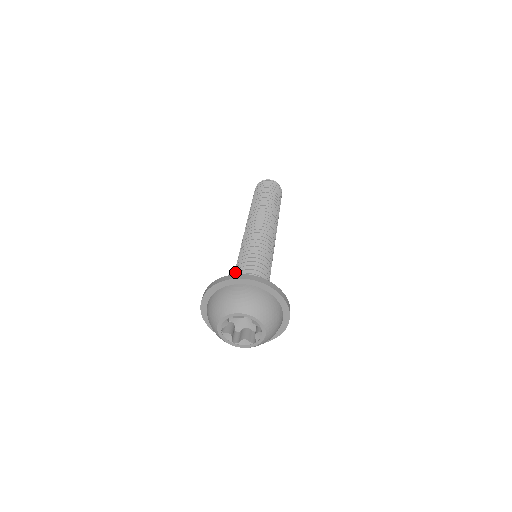
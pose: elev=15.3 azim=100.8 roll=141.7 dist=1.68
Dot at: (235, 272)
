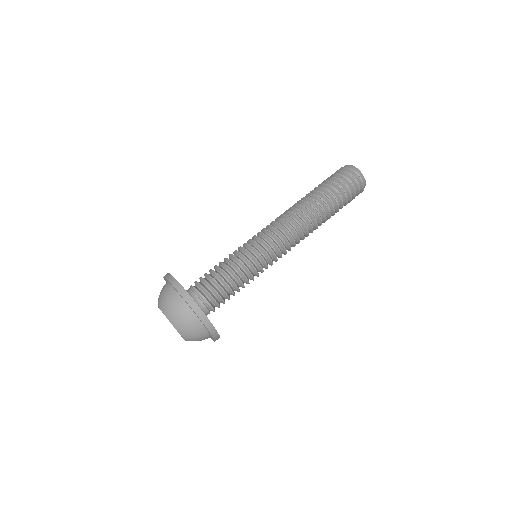
Dot at: (214, 267)
